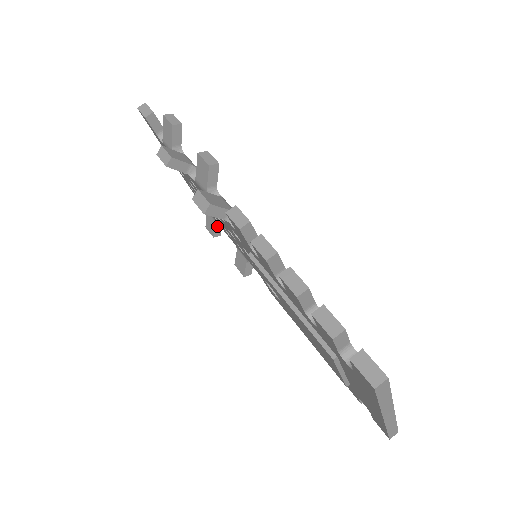
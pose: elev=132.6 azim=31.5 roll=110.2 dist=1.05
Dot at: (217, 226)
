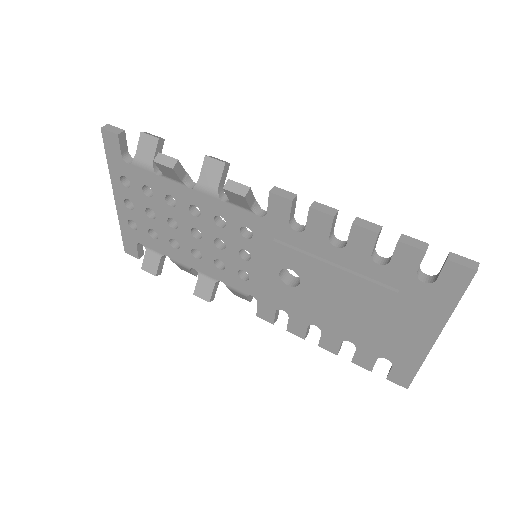
Dot at: (161, 262)
